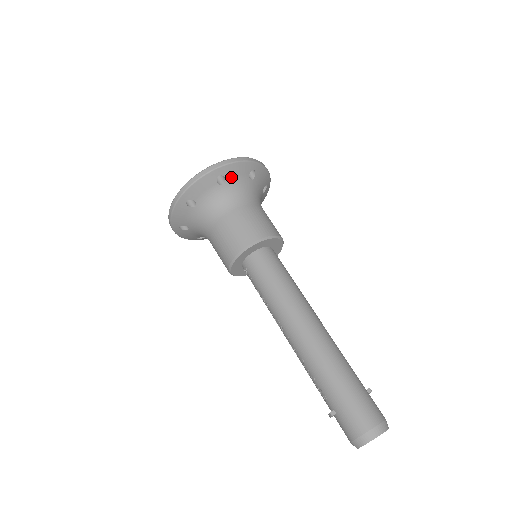
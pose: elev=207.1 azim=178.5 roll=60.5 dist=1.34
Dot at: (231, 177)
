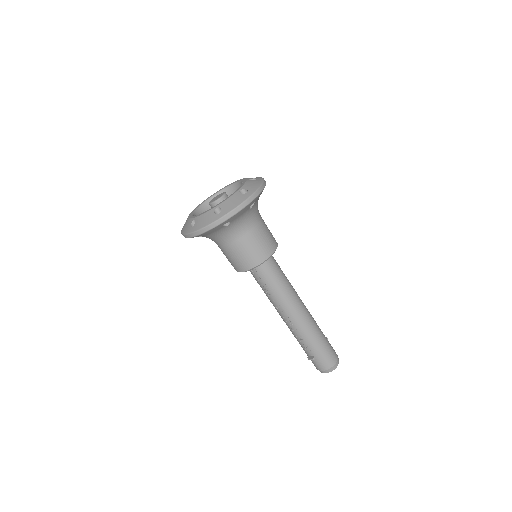
Dot at: (256, 201)
